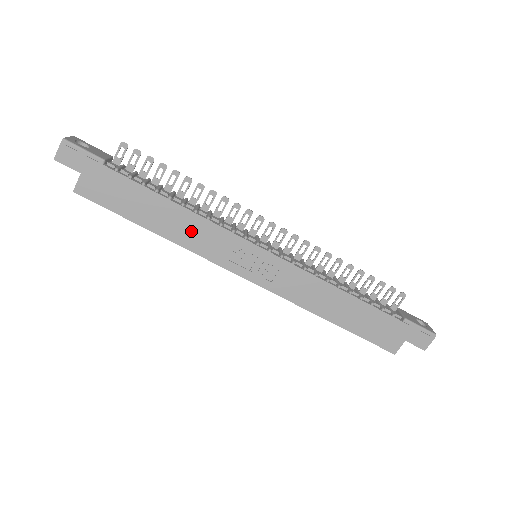
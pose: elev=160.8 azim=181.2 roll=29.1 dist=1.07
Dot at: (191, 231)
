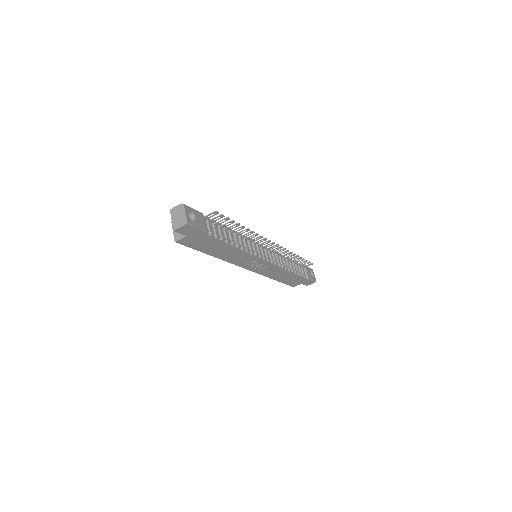
Dot at: (233, 256)
